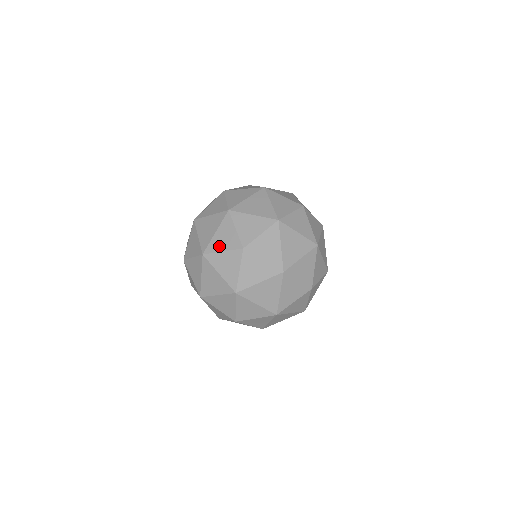
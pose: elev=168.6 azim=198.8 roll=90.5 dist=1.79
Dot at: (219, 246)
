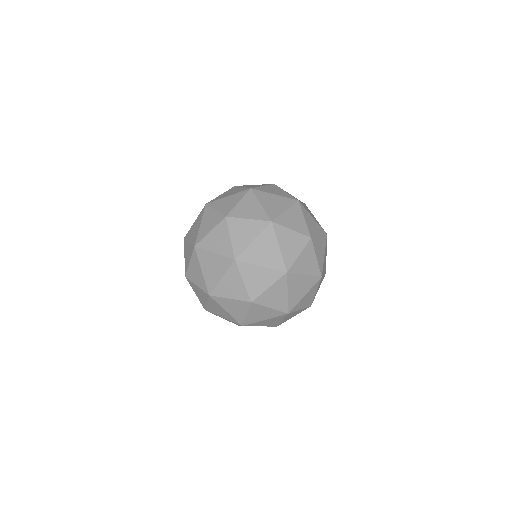
Dot at: (226, 293)
